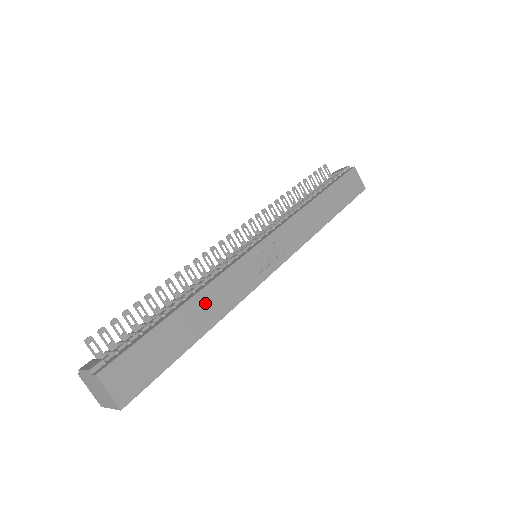
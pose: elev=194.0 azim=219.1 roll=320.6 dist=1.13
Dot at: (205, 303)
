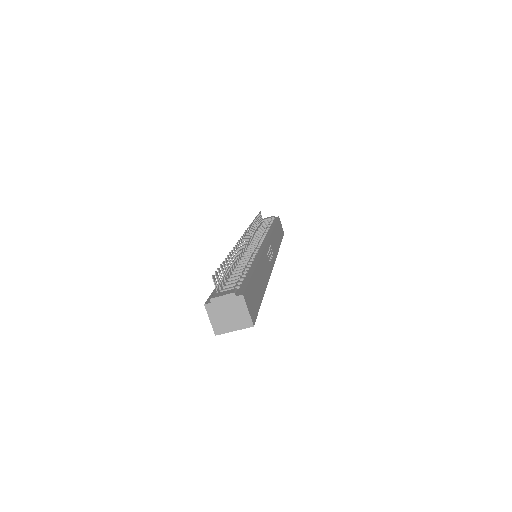
Dot at: (261, 271)
